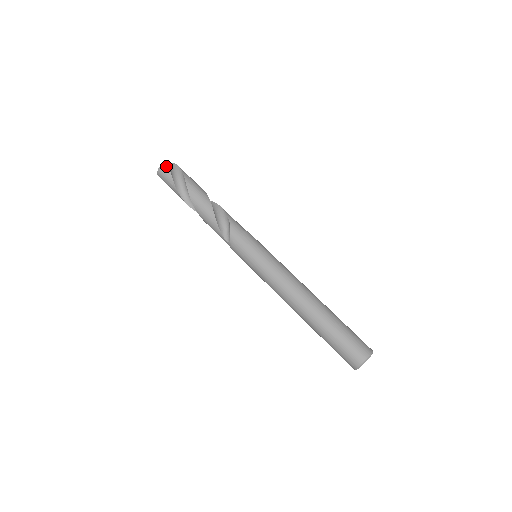
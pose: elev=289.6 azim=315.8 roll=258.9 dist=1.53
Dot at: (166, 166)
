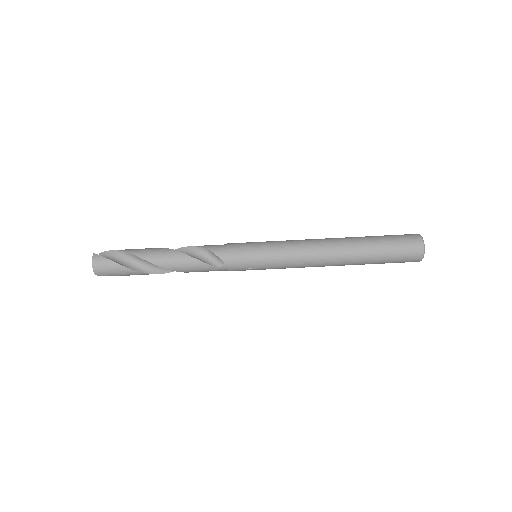
Dot at: (98, 258)
